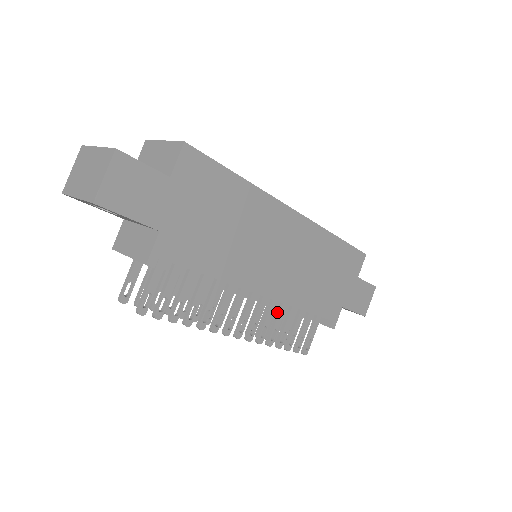
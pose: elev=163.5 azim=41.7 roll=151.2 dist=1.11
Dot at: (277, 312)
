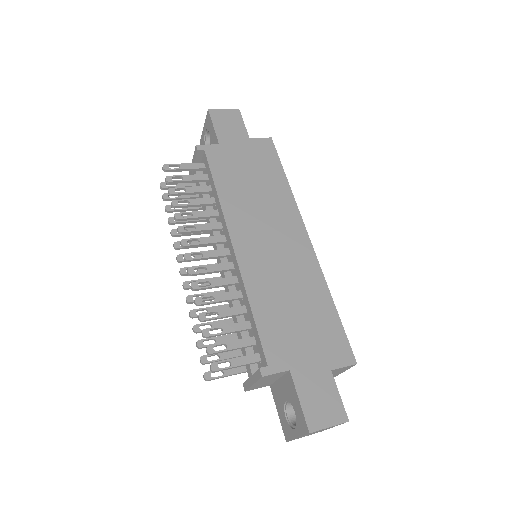
Dot at: (230, 293)
